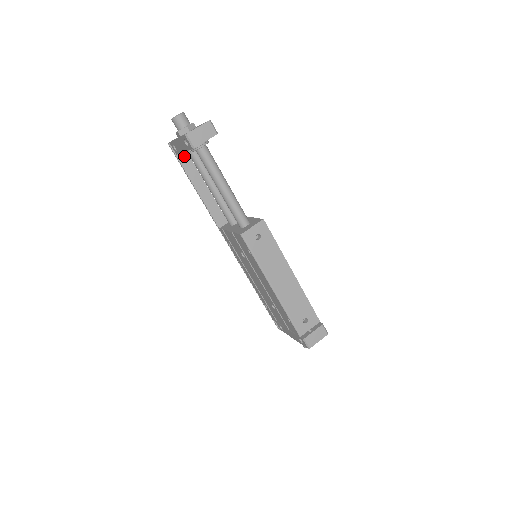
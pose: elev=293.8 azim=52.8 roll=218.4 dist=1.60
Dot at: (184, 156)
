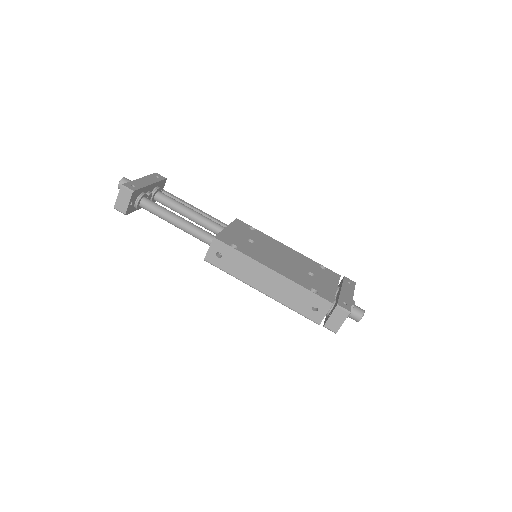
Dot at: occluded
